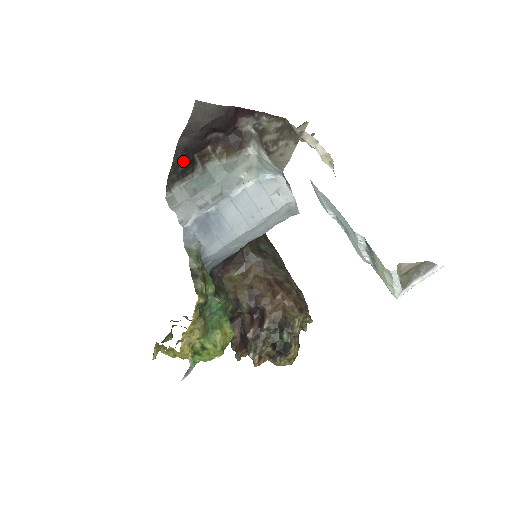
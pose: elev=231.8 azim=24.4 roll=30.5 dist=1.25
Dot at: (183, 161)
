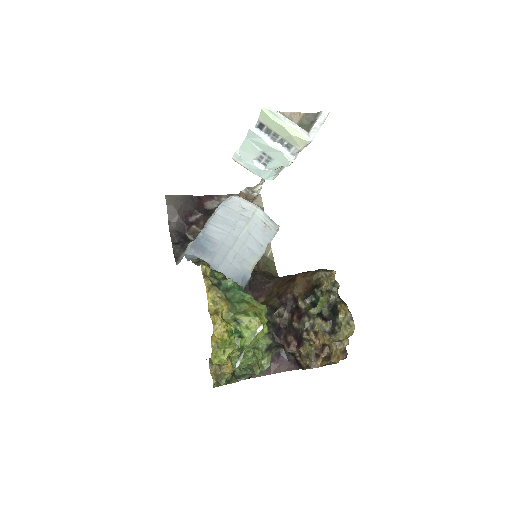
Dot at: (179, 240)
